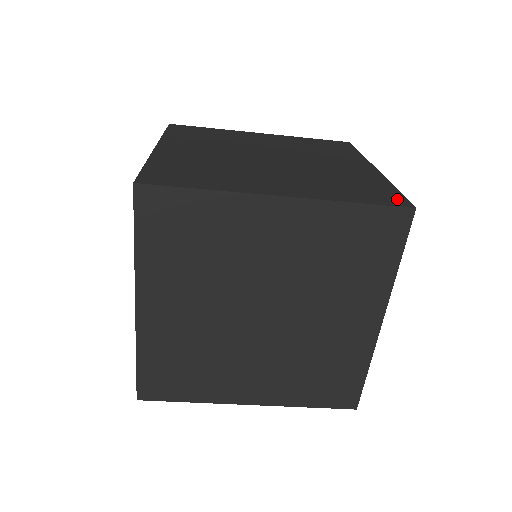
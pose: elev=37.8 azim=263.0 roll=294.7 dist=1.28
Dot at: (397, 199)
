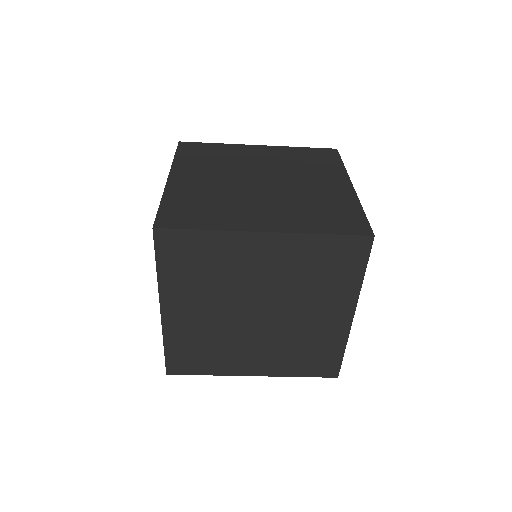
Dot at: (361, 226)
